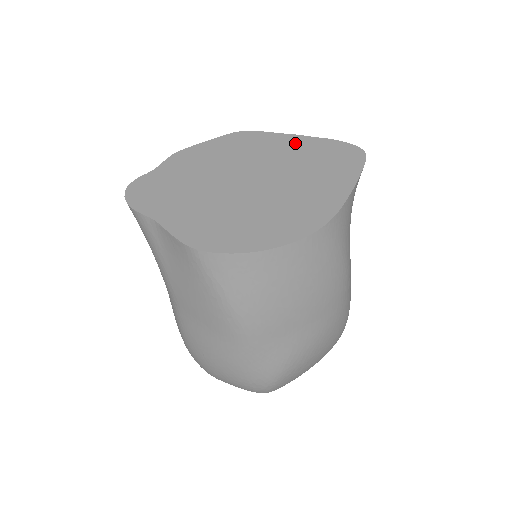
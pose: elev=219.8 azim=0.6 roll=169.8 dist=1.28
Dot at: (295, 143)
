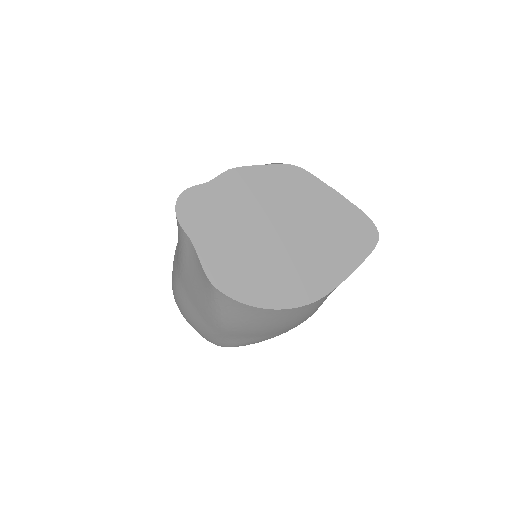
Dot at: (332, 202)
